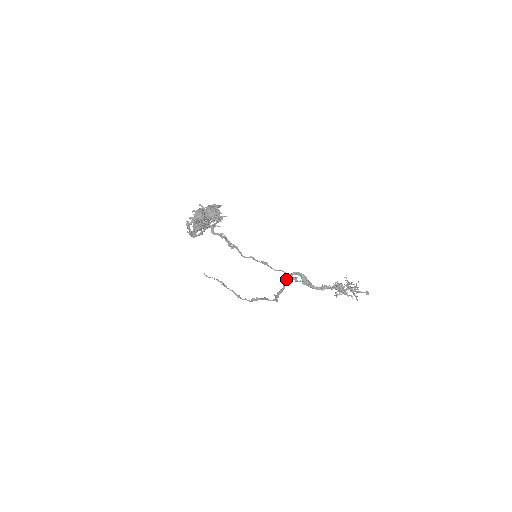
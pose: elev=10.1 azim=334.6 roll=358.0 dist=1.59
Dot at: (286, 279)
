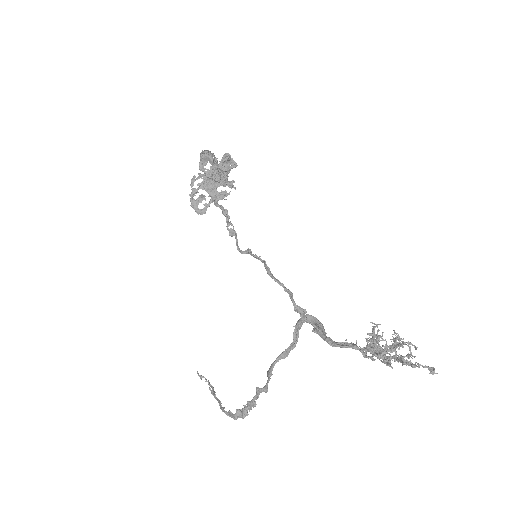
Dot at: (294, 342)
